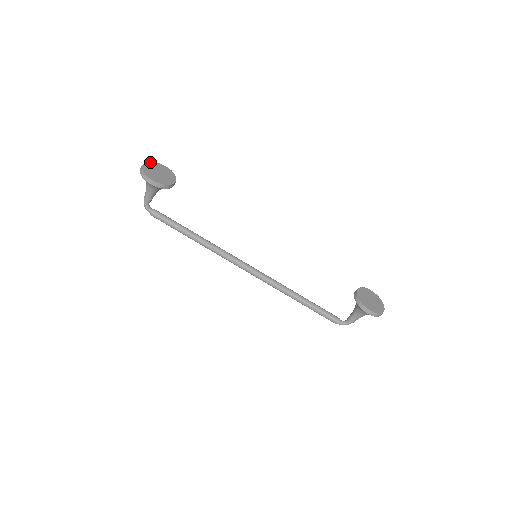
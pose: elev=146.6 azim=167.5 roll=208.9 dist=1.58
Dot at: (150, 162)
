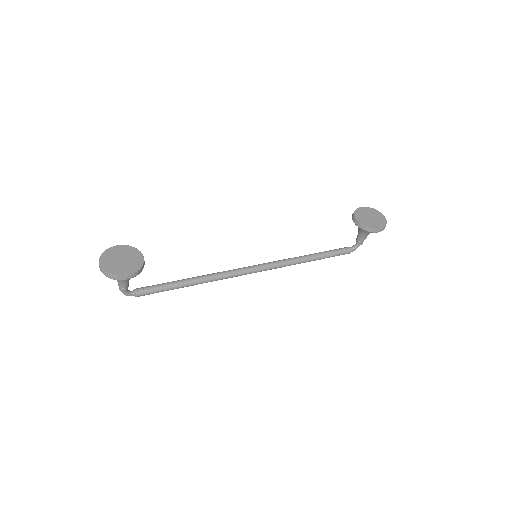
Dot at: (102, 256)
